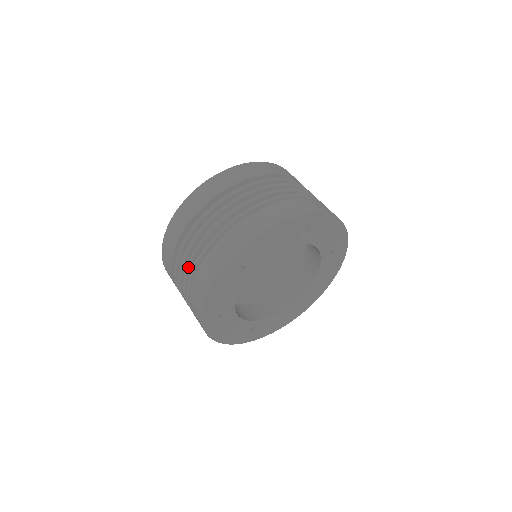
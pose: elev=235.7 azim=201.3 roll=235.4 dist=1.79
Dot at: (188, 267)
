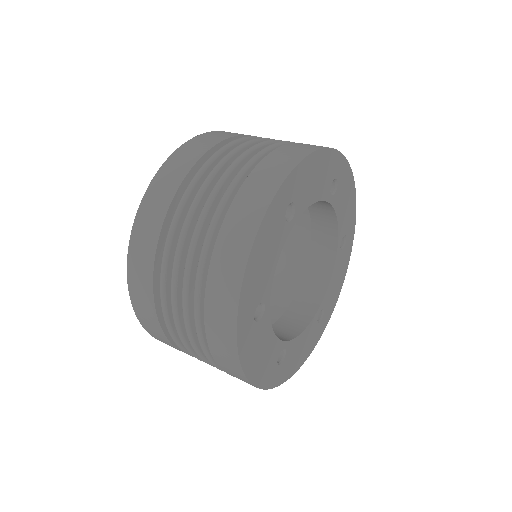
Dot at: (196, 238)
